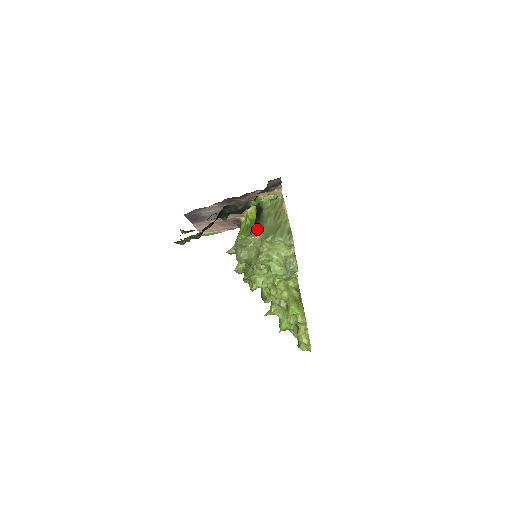
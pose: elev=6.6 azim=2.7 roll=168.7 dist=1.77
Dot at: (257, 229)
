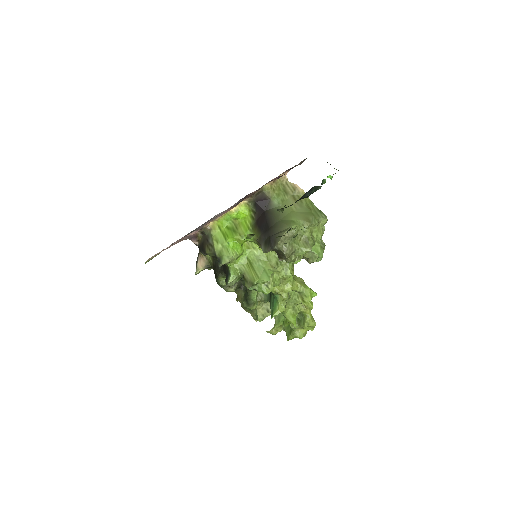
Dot at: (286, 218)
